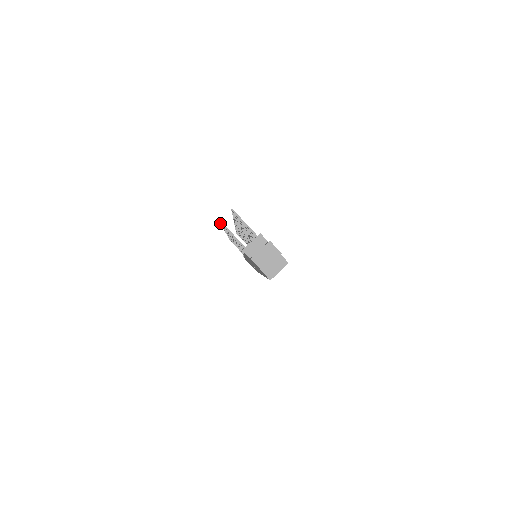
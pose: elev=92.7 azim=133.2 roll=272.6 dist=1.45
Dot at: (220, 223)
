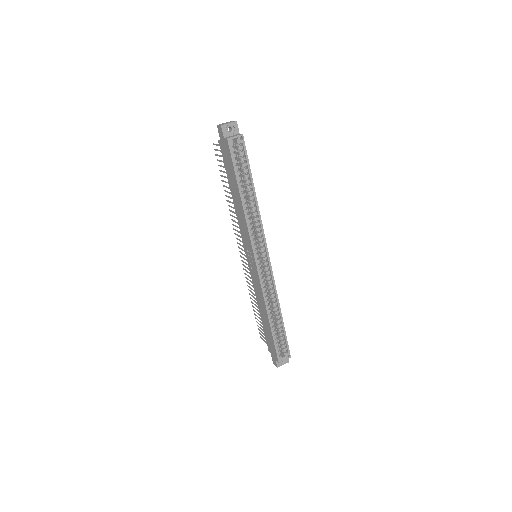
Dot at: (215, 154)
